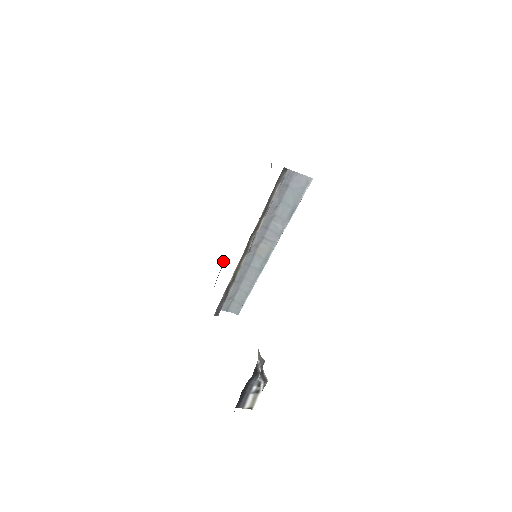
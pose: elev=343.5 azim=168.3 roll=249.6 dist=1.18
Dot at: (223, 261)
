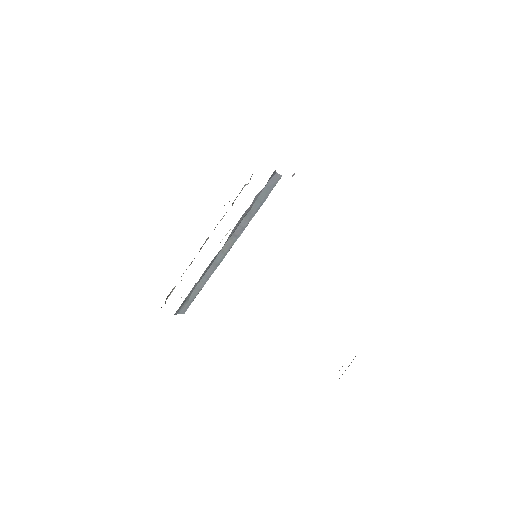
Dot at: occluded
